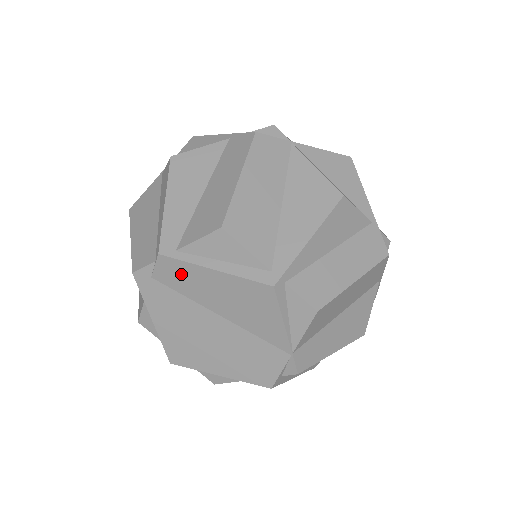
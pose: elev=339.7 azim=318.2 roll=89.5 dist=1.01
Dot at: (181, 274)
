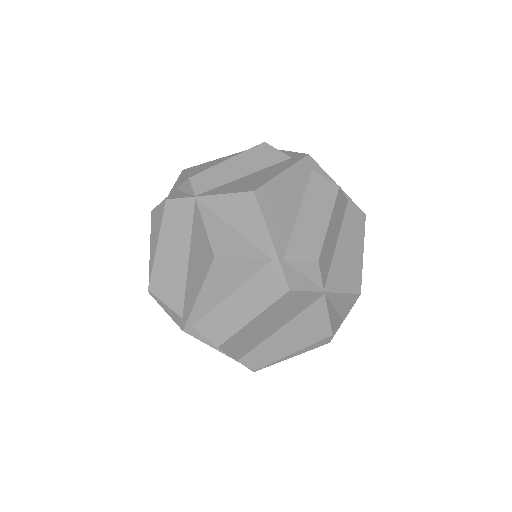
Dot at: occluded
